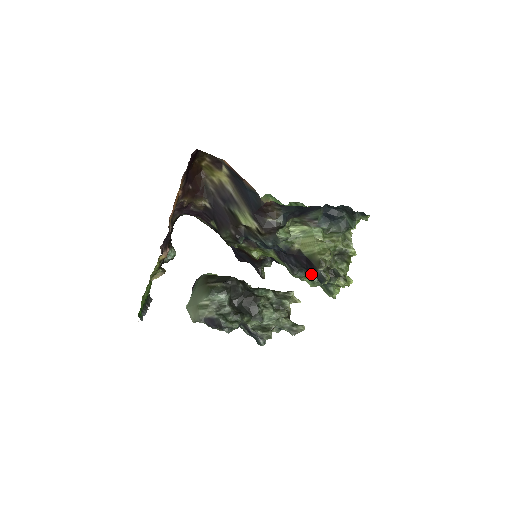
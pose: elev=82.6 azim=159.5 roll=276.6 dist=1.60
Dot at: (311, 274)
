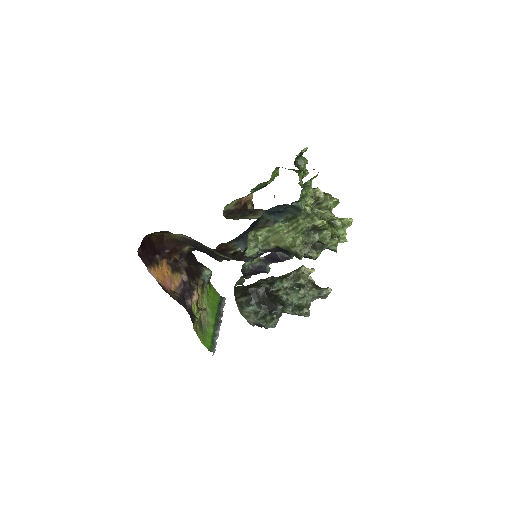
Dot at: occluded
